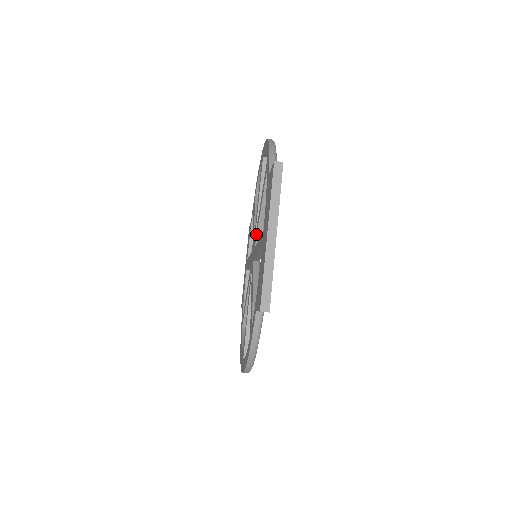
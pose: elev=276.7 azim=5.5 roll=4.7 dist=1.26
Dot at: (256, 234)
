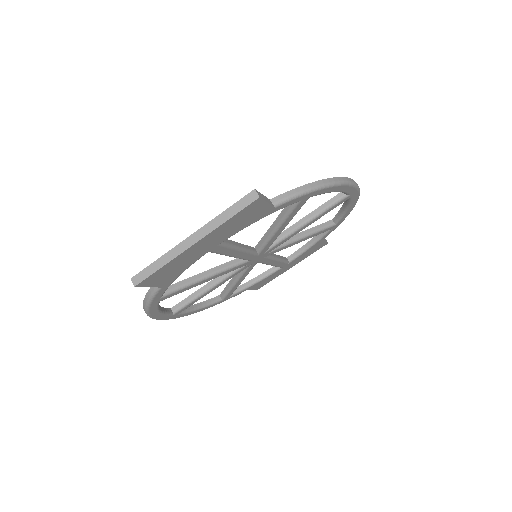
Dot at: (262, 239)
